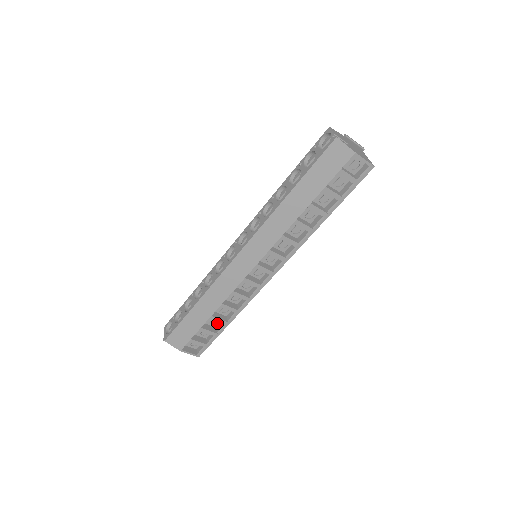
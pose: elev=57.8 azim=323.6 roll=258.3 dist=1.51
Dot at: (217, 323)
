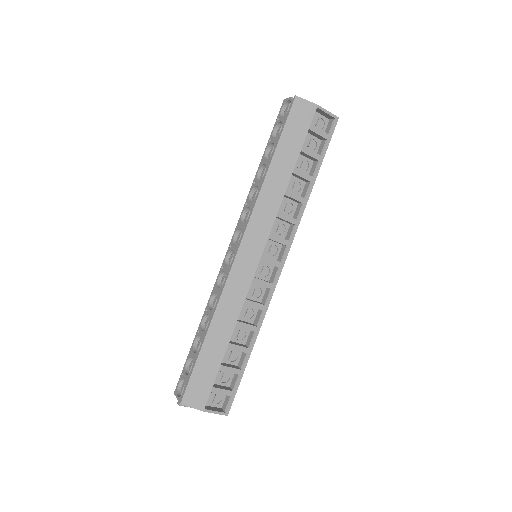
Dot at: (237, 359)
